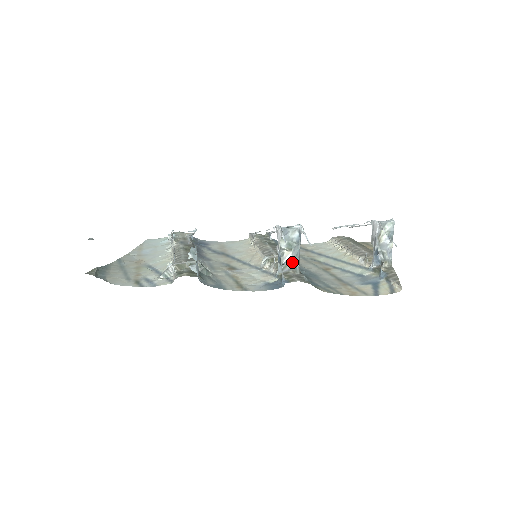
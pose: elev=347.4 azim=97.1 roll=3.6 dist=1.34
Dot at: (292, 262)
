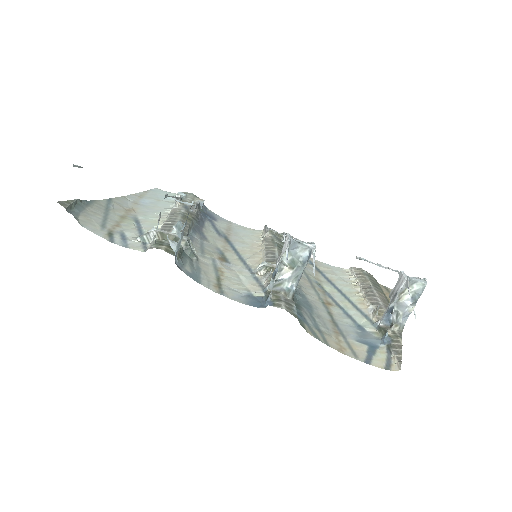
Dot at: (288, 282)
